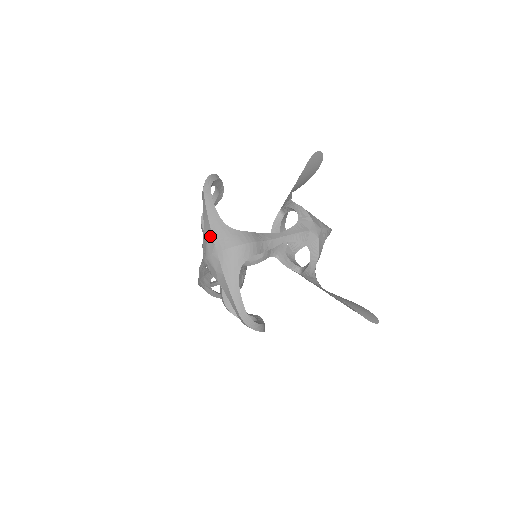
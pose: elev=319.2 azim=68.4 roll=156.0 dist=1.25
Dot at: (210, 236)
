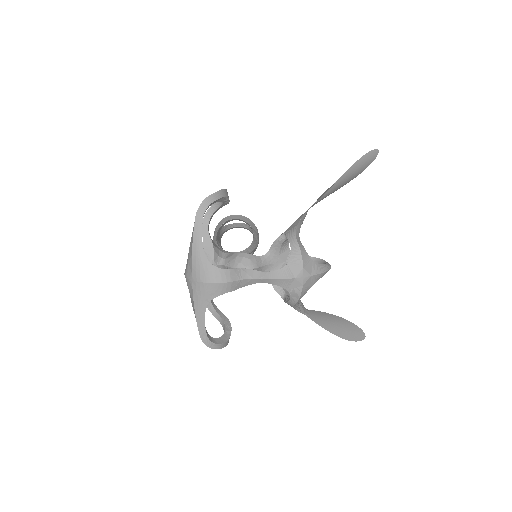
Dot at: (190, 262)
